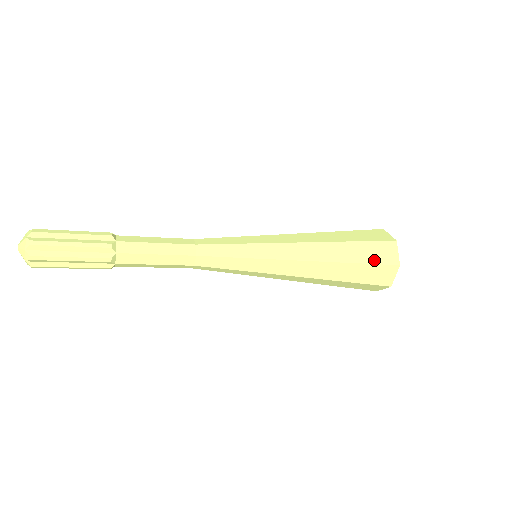
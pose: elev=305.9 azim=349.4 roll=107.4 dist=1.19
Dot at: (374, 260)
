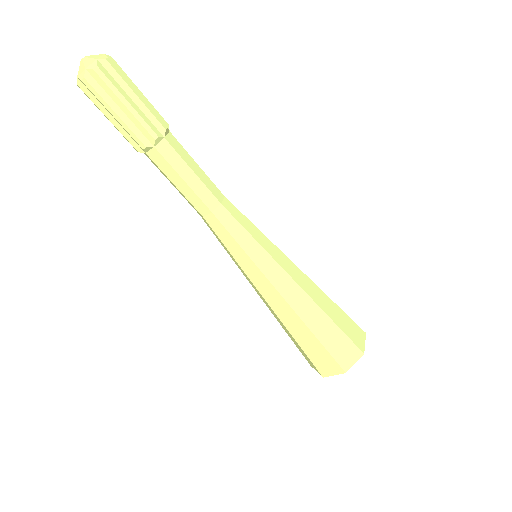
Dot at: (333, 351)
